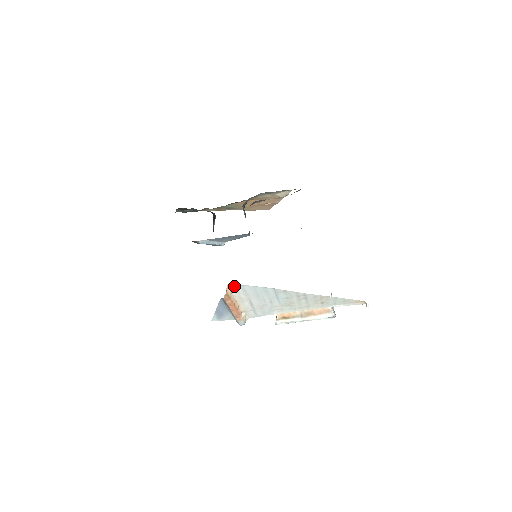
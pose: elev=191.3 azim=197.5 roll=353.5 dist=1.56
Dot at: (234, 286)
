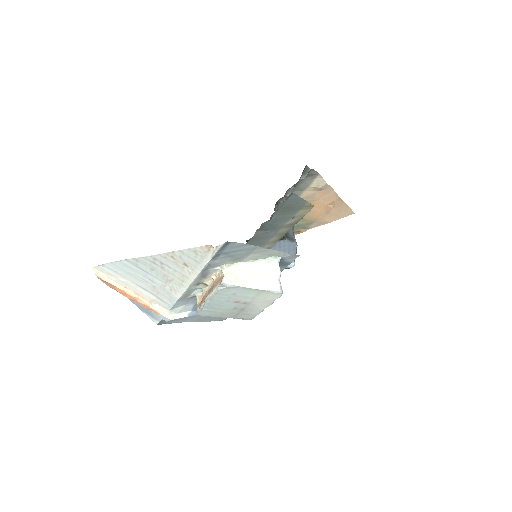
Dot at: (100, 268)
